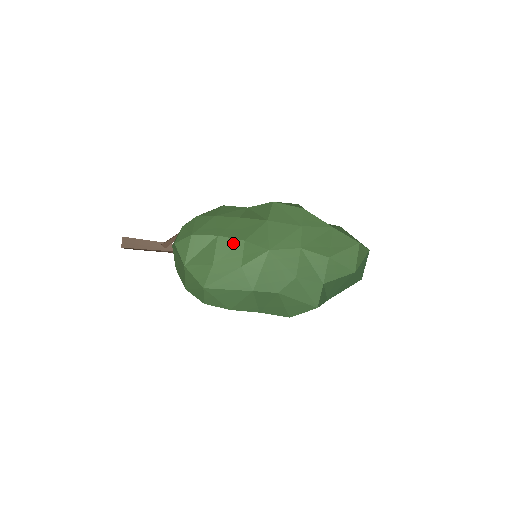
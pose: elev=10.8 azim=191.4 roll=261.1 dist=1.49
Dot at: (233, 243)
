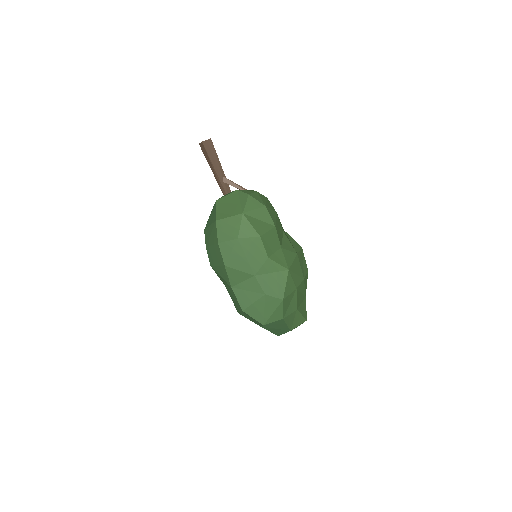
Dot at: (277, 241)
